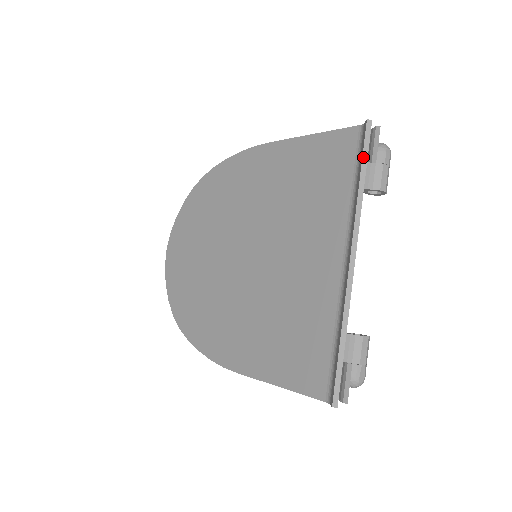
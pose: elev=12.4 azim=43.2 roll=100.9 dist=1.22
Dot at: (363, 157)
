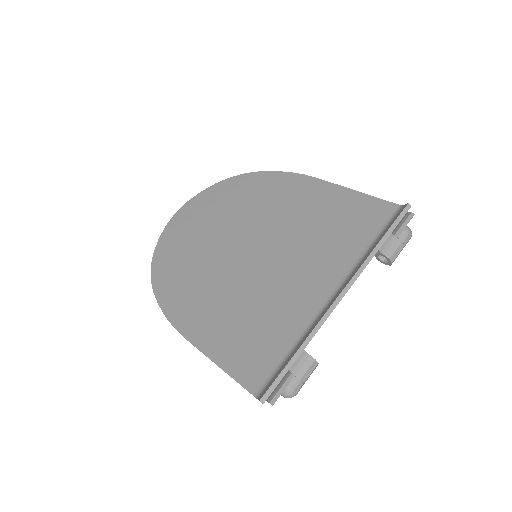
Dot at: (391, 227)
